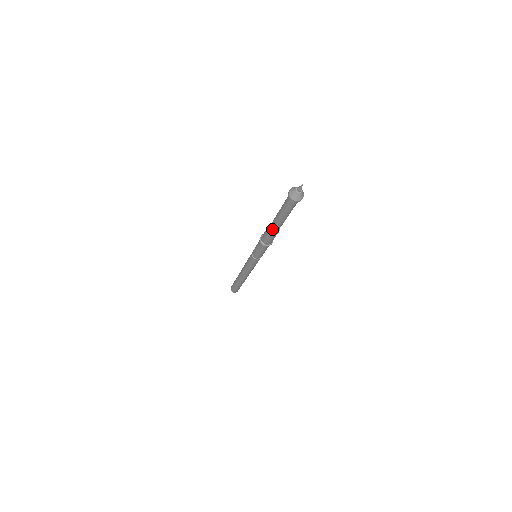
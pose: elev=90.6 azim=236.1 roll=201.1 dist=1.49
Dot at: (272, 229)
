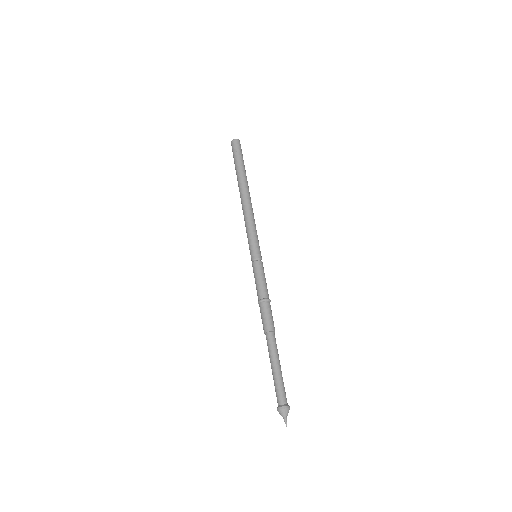
Dot at: occluded
